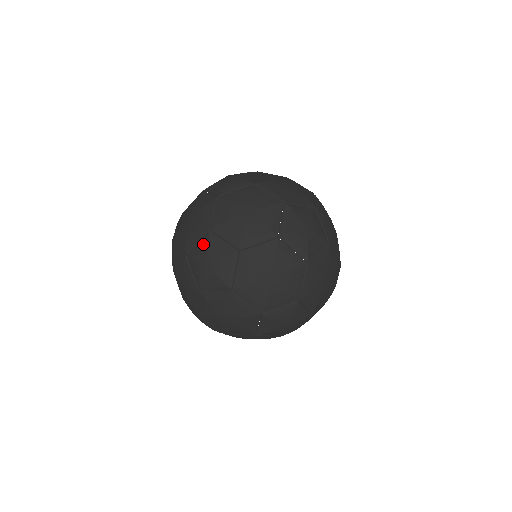
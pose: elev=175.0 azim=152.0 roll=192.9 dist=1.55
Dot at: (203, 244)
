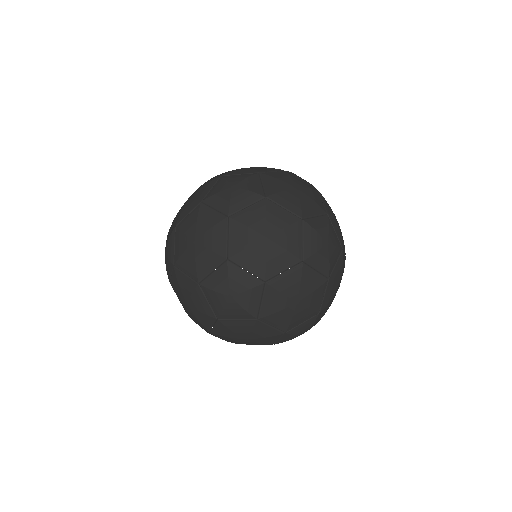
Dot at: (220, 183)
